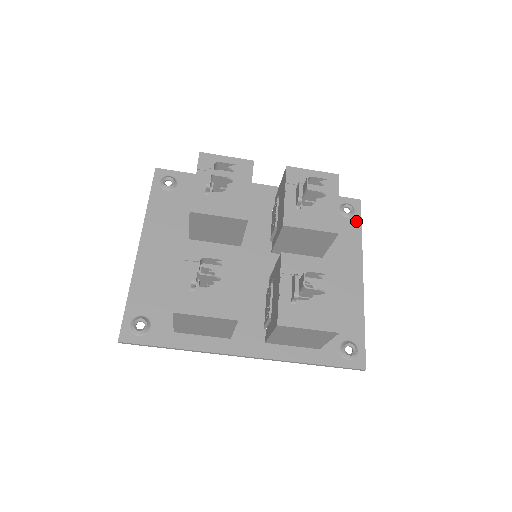
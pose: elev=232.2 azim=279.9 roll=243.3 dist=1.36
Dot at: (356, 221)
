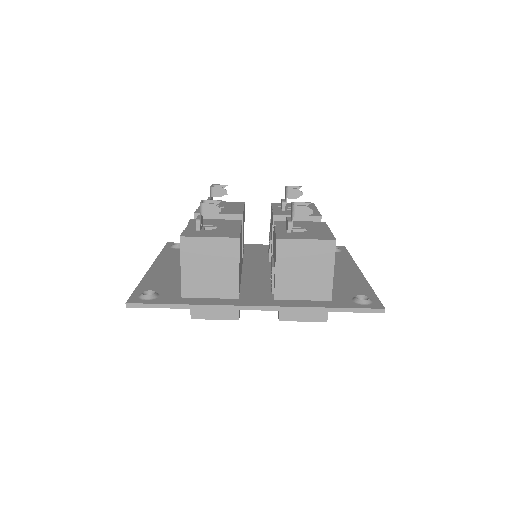
Dot at: (344, 253)
